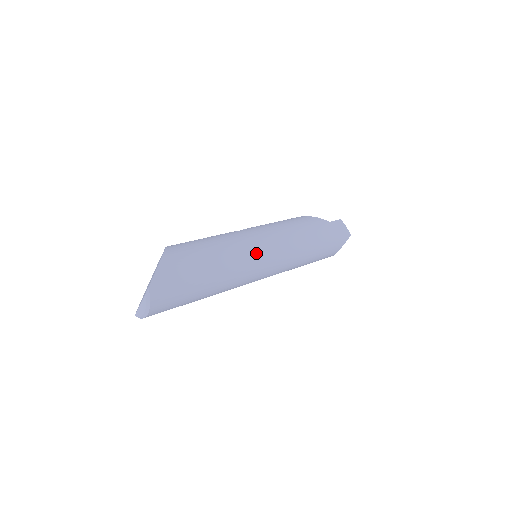
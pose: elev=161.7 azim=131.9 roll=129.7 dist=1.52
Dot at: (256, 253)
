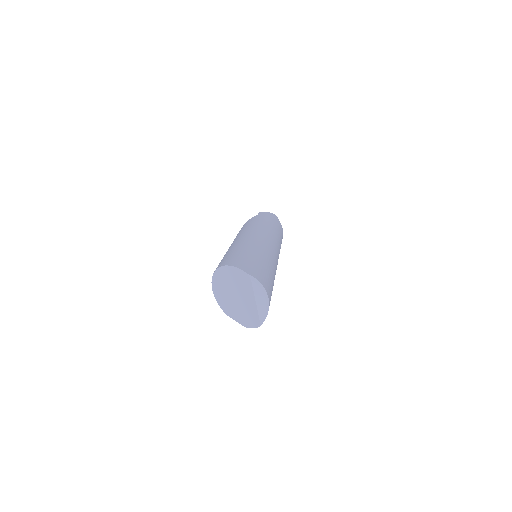
Dot at: (258, 237)
